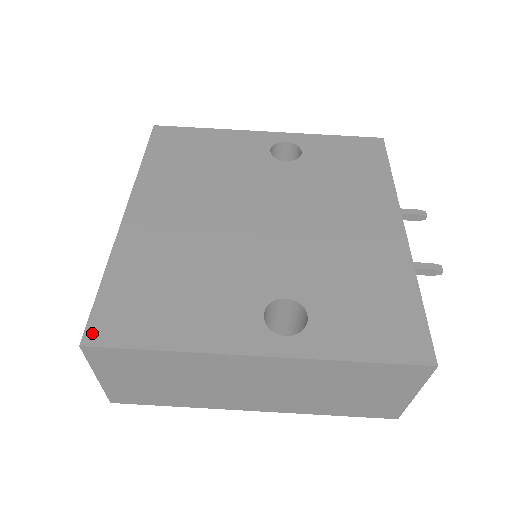
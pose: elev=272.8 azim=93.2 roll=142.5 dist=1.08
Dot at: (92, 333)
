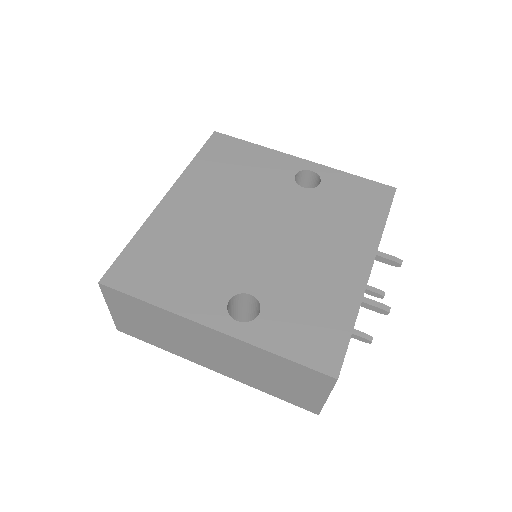
Dot at: (109, 277)
